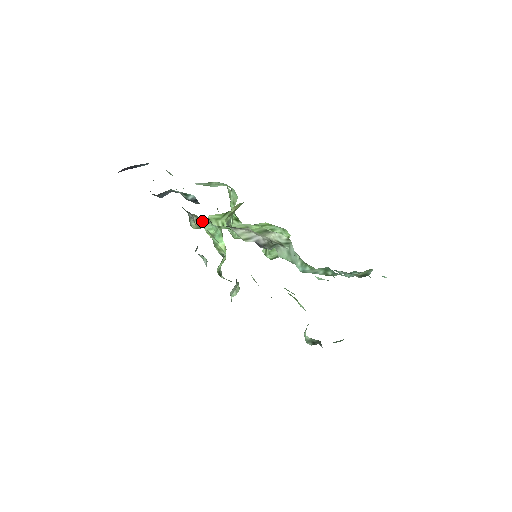
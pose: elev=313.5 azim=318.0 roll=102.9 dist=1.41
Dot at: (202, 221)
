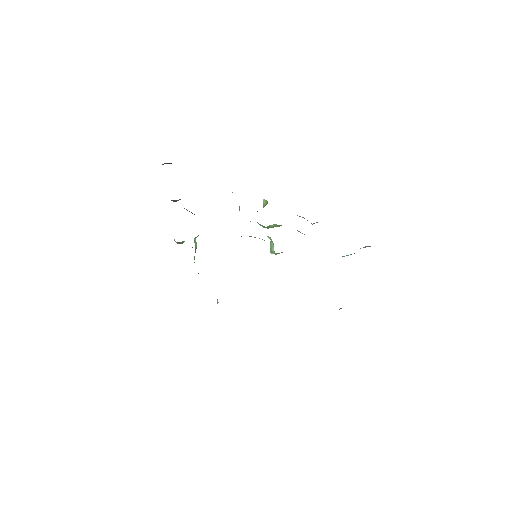
Dot at: occluded
